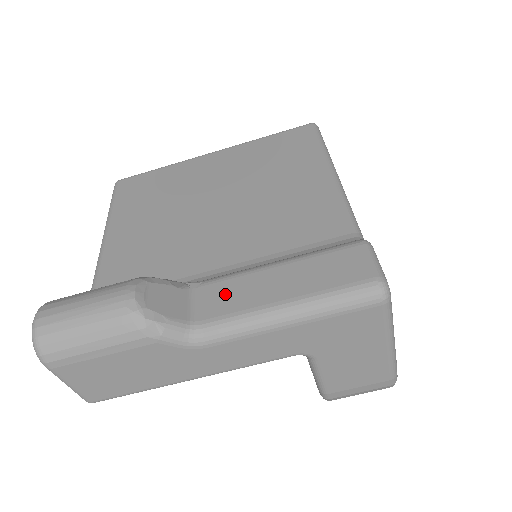
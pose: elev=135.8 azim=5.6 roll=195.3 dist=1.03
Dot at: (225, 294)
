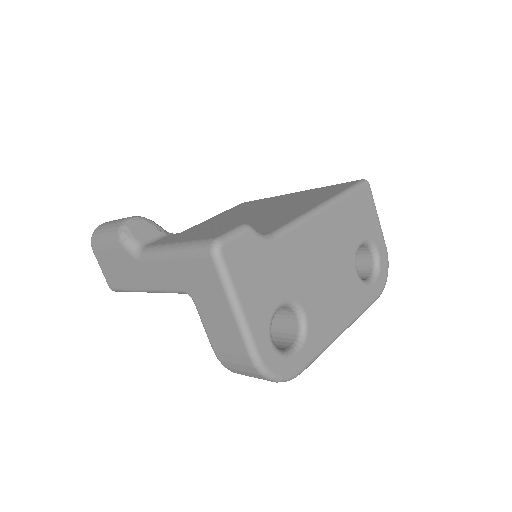
Dot at: (170, 238)
